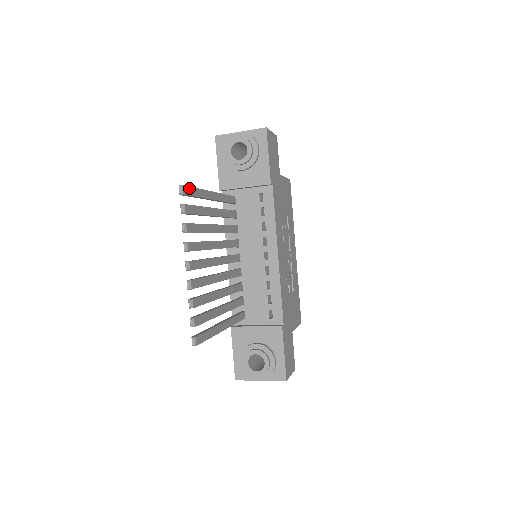
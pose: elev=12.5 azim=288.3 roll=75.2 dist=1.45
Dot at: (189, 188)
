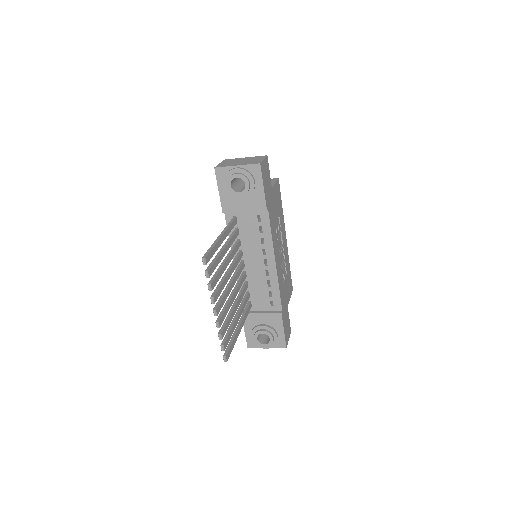
Dot at: (209, 254)
